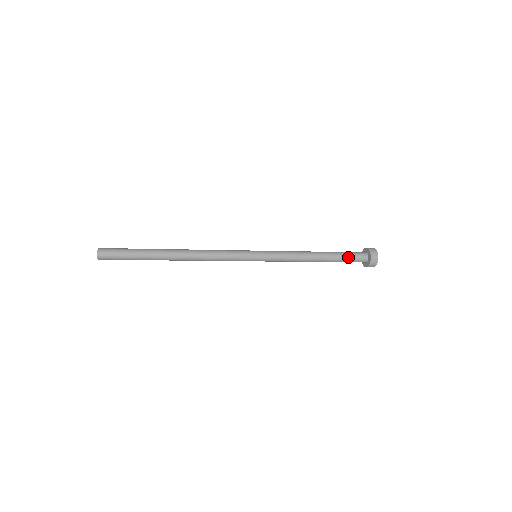
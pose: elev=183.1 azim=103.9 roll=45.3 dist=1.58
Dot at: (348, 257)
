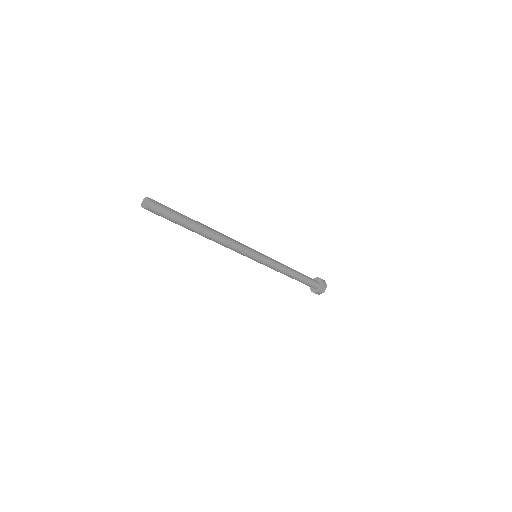
Dot at: occluded
